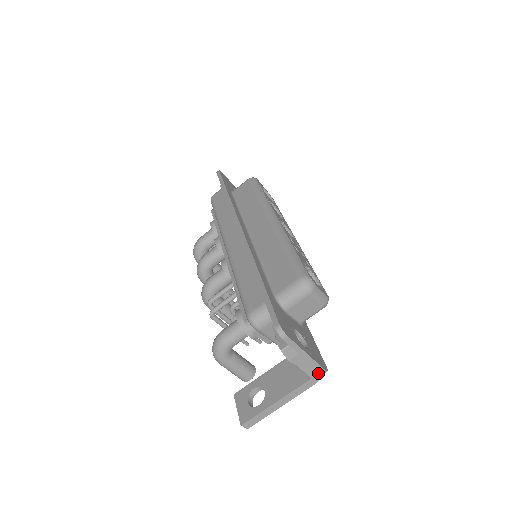
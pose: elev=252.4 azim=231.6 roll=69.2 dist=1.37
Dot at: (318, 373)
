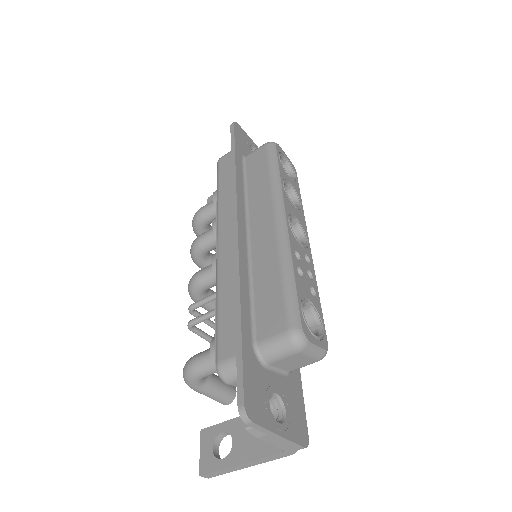
Dot at: (294, 448)
